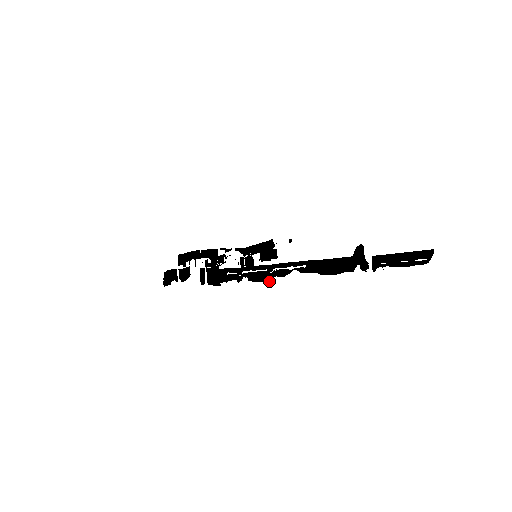
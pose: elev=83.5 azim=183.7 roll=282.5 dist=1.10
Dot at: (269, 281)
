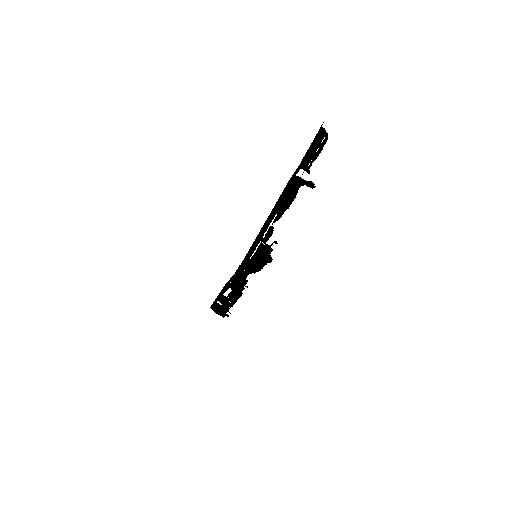
Dot at: (268, 245)
